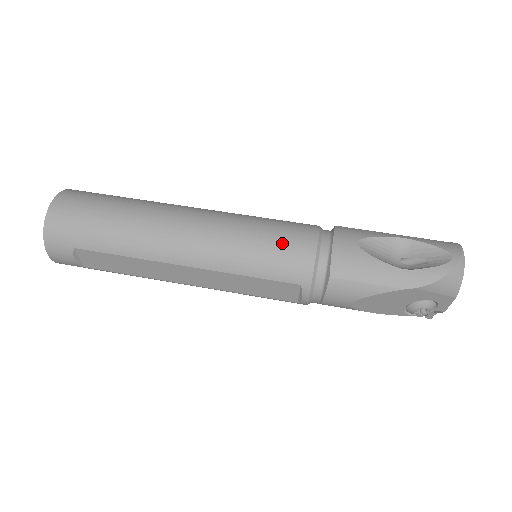
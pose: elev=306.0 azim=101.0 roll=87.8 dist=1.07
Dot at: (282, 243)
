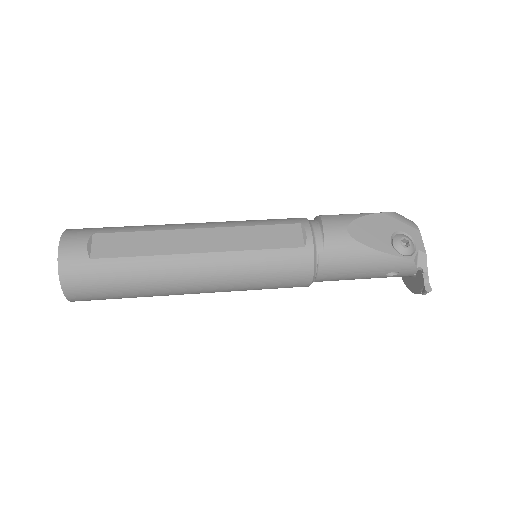
Dot at: occluded
